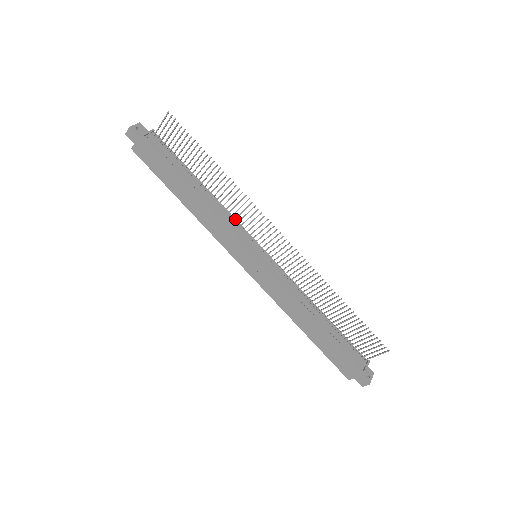
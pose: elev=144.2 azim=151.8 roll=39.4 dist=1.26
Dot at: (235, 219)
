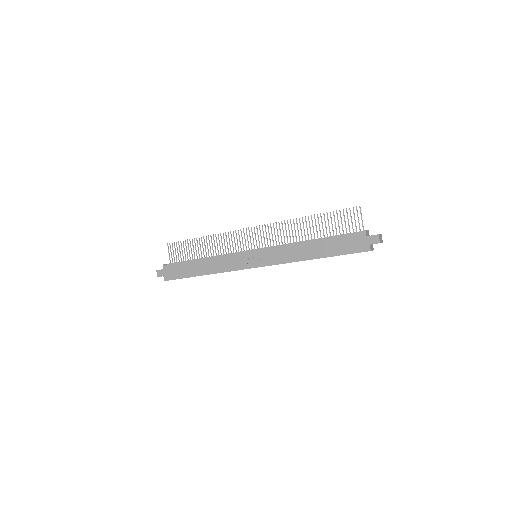
Dot at: occluded
